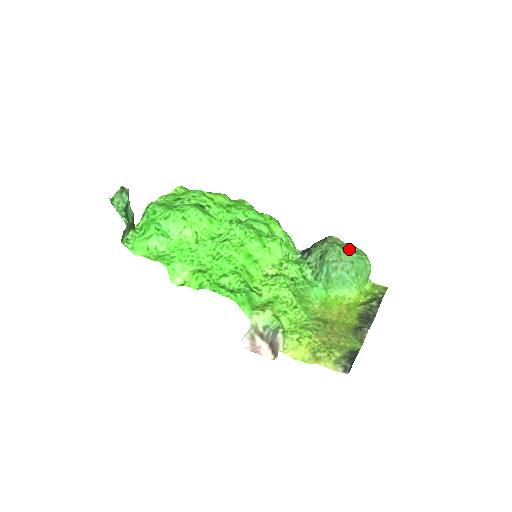
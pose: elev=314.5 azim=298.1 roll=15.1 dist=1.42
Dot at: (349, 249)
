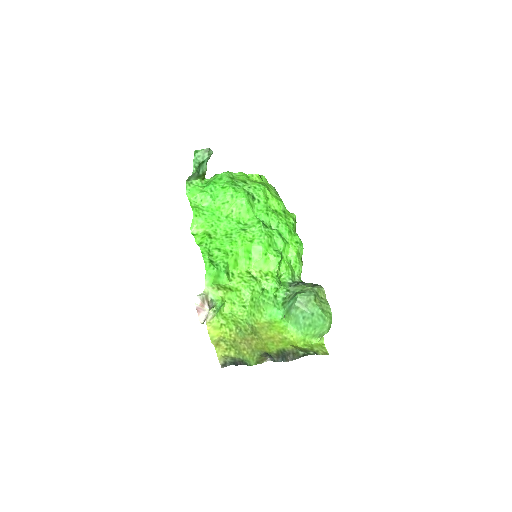
Dot at: (322, 305)
